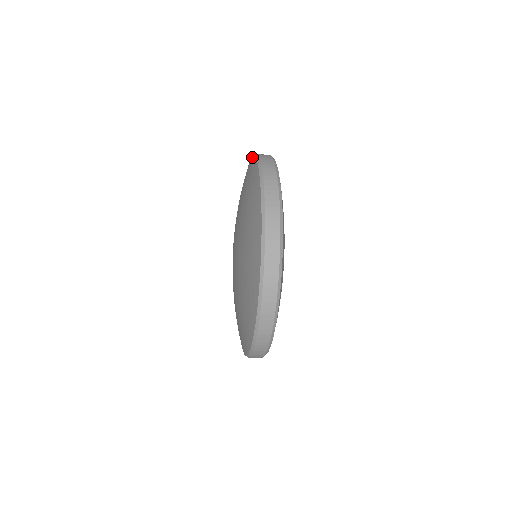
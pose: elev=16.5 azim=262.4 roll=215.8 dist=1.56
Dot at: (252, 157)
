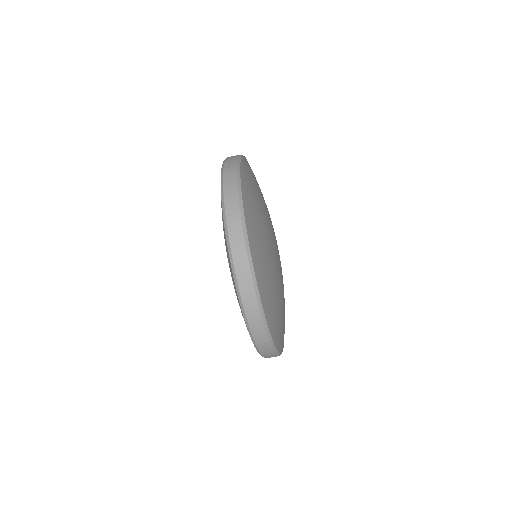
Dot at: occluded
